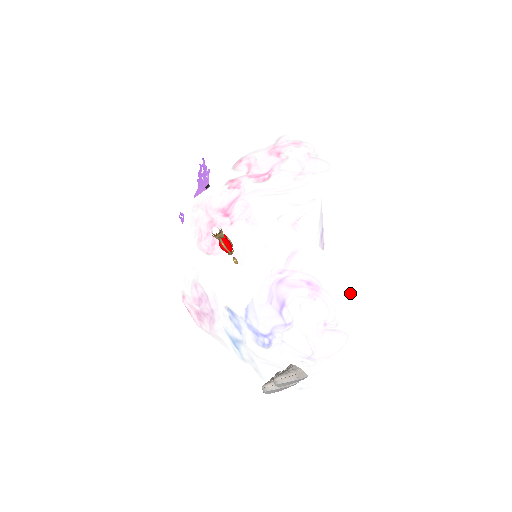
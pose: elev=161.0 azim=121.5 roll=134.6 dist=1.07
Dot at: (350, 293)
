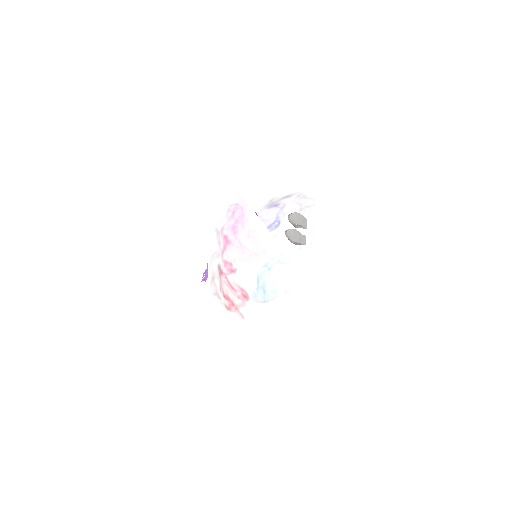
Dot at: (303, 189)
